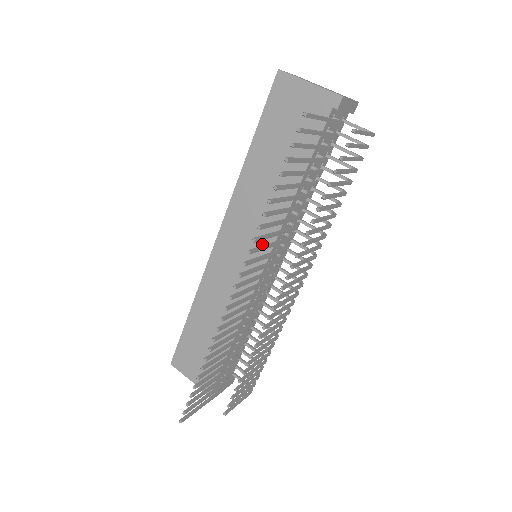
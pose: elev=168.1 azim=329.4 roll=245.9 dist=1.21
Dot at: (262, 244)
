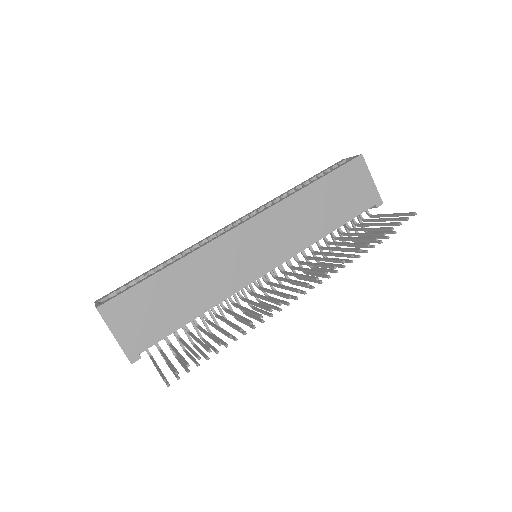
Dot at: (280, 253)
